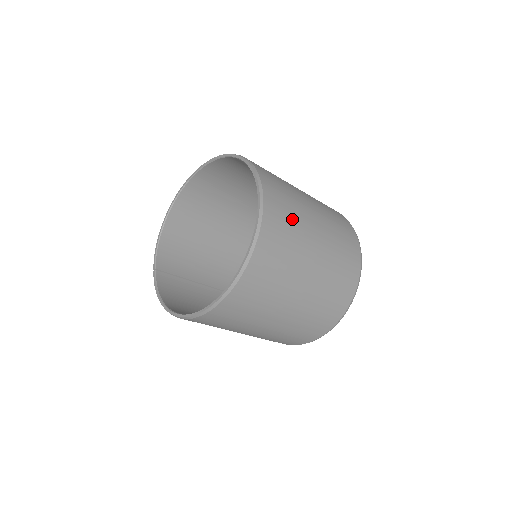
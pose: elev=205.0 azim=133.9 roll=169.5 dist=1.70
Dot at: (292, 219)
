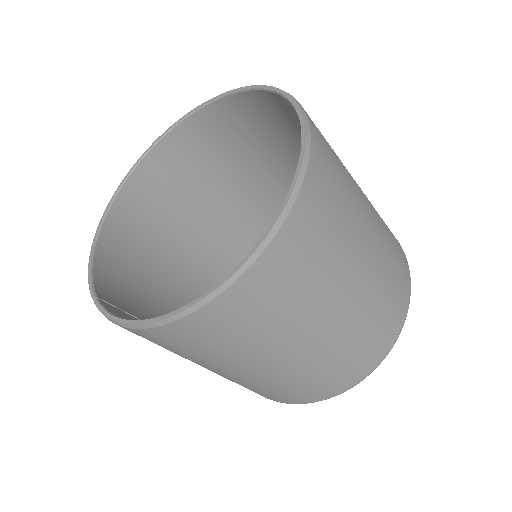
Dot at: occluded
